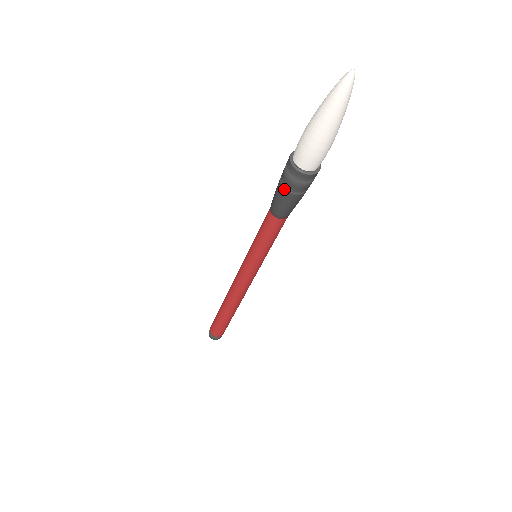
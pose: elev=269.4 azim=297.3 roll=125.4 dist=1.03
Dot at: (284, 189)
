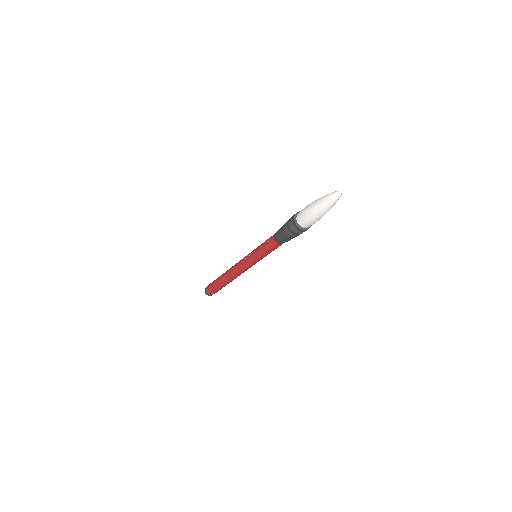
Dot at: (289, 234)
